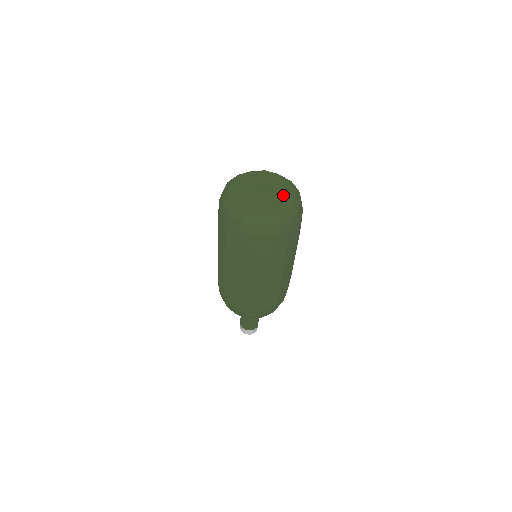
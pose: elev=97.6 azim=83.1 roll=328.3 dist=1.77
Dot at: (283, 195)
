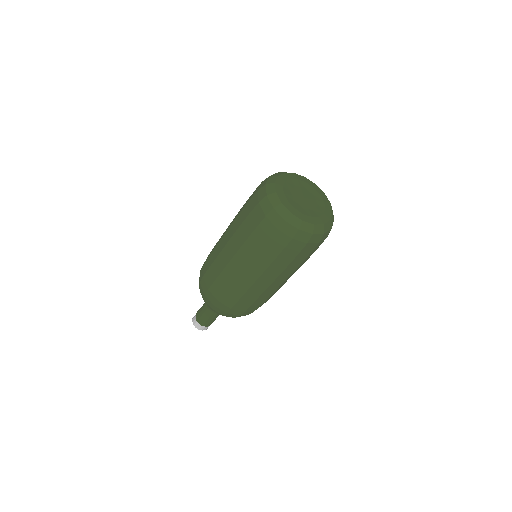
Dot at: (320, 212)
